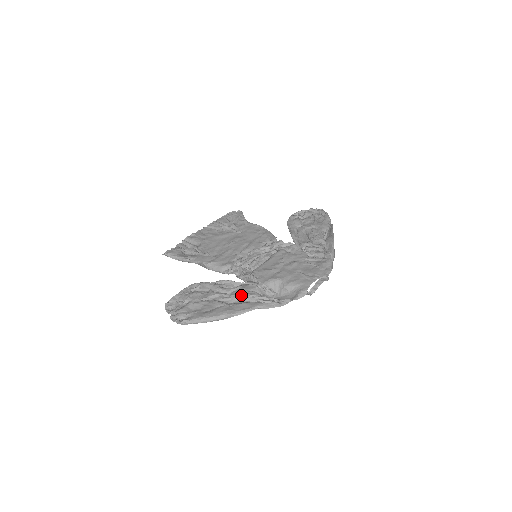
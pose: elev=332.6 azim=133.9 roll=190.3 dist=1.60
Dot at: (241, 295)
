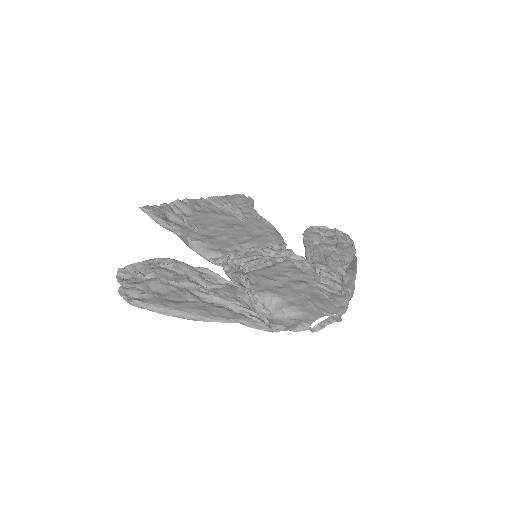
Dot at: (224, 297)
